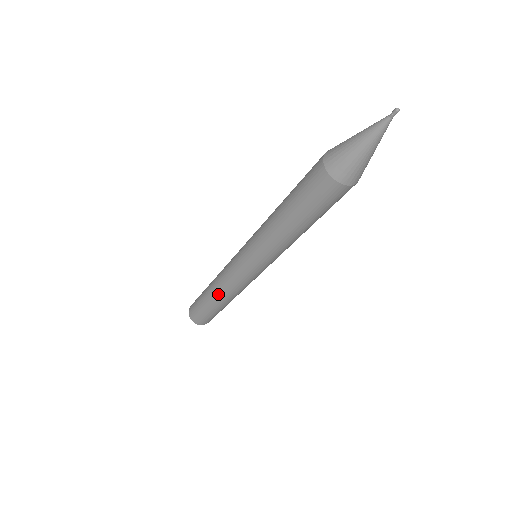
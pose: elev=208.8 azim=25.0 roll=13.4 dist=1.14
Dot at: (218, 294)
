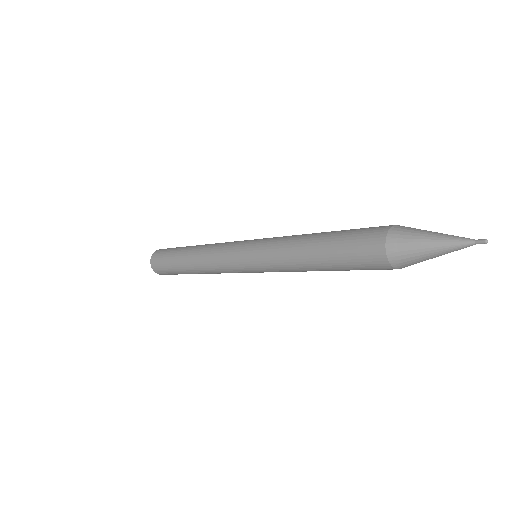
Dot at: (203, 273)
